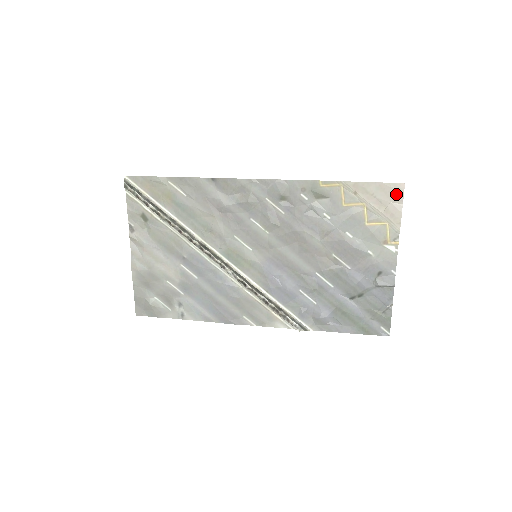
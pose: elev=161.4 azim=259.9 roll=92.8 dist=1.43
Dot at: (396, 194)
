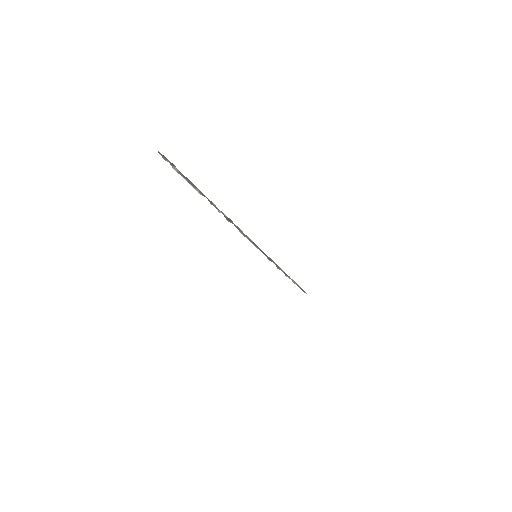
Dot at: occluded
